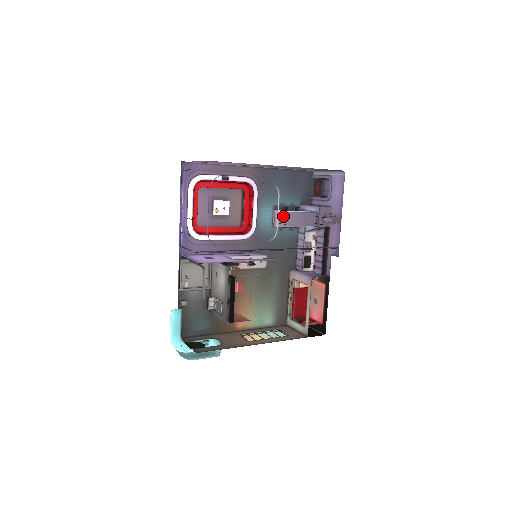
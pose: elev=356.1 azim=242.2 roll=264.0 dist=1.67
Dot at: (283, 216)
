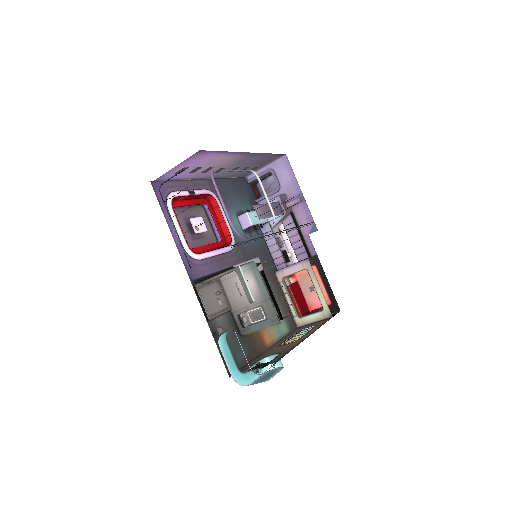
Dot at: (266, 203)
